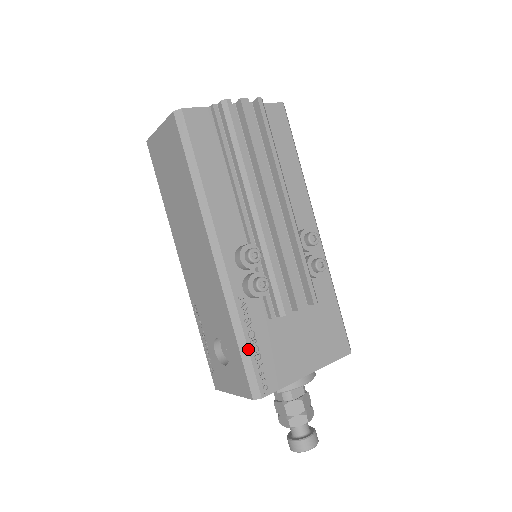
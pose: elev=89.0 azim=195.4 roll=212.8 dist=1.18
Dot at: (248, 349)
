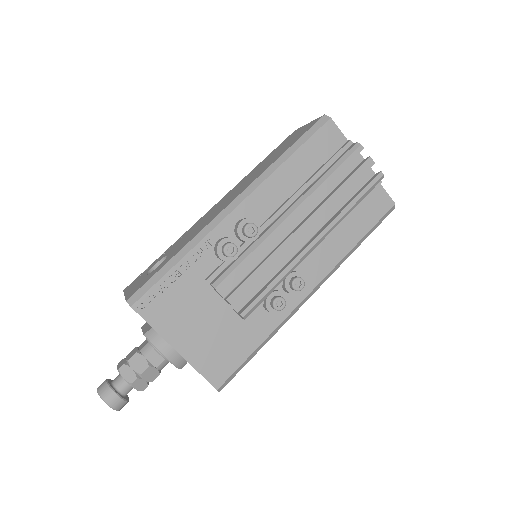
Dot at: (169, 271)
